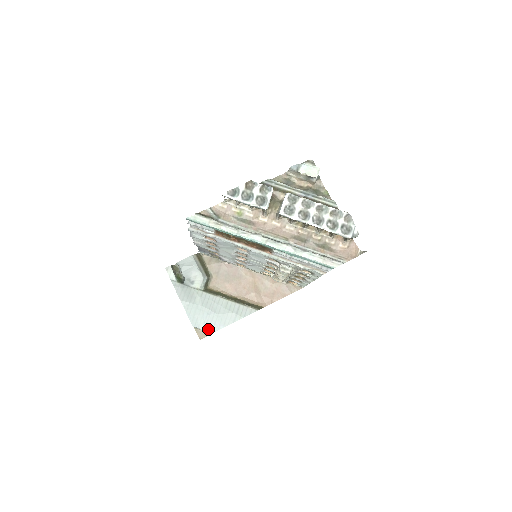
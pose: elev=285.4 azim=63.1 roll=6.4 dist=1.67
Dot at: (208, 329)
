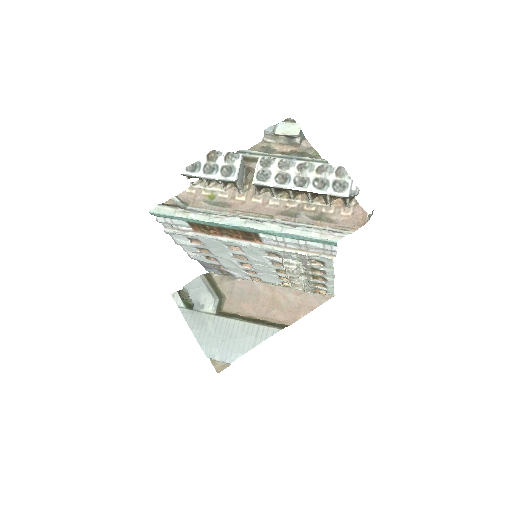
Dot at: (225, 359)
